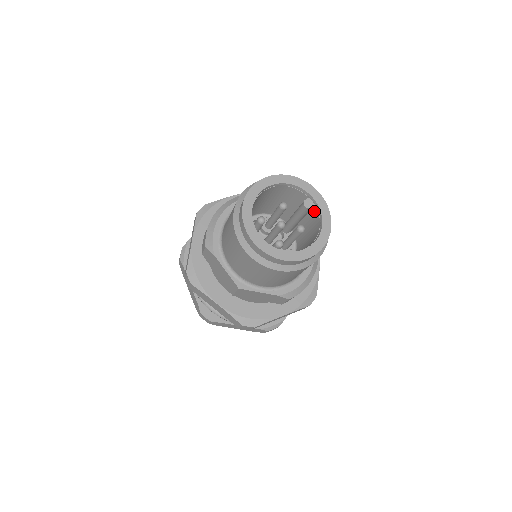
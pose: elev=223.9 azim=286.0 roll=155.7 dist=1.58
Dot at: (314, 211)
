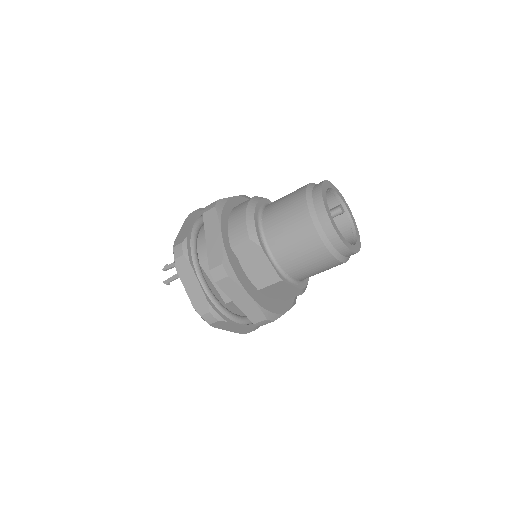
Dot at: (342, 216)
